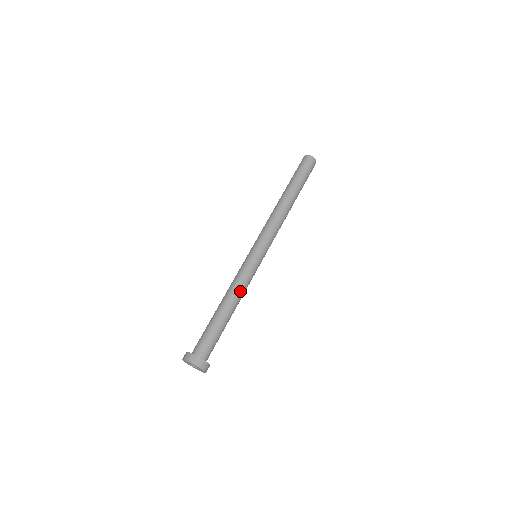
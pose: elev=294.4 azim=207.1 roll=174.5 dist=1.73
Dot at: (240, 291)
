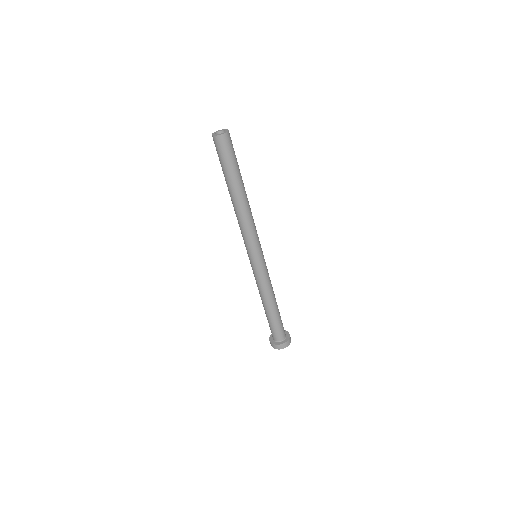
Dot at: (268, 291)
